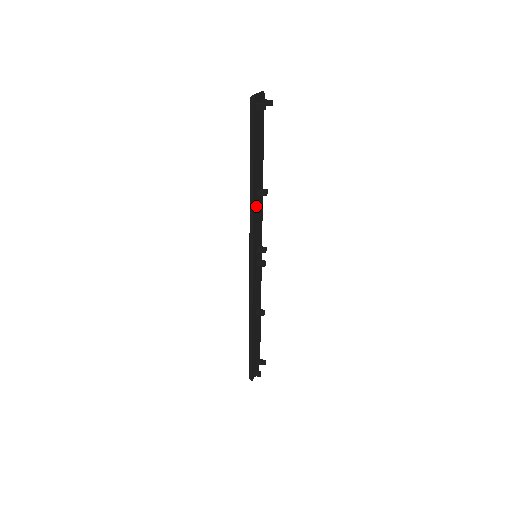
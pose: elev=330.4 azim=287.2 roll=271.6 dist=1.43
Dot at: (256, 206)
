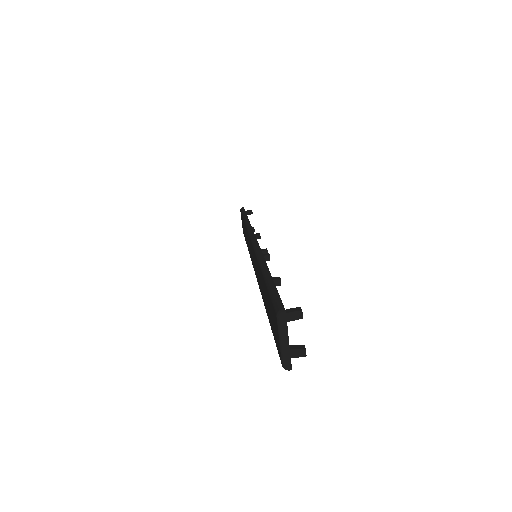
Dot at: occluded
